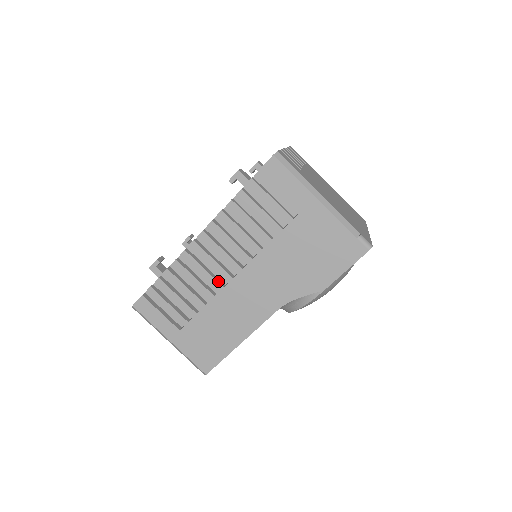
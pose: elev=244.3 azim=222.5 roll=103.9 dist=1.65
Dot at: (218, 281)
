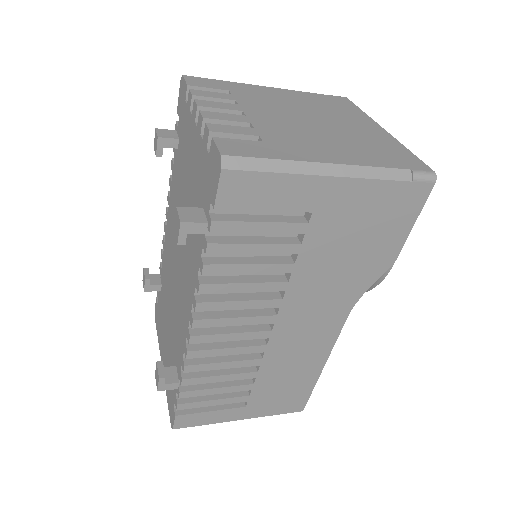
Dot at: (255, 344)
